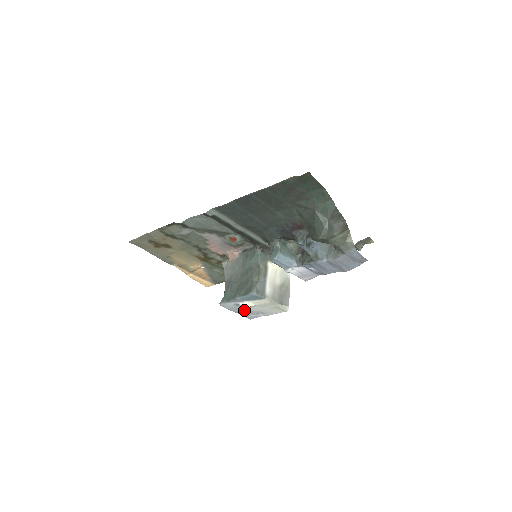
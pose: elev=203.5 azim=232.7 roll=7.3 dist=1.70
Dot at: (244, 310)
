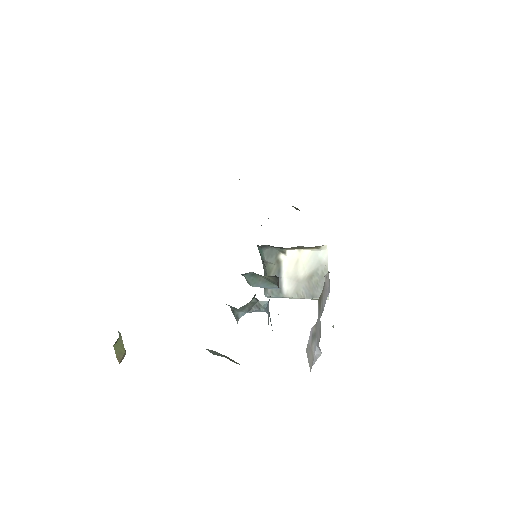
Dot at: occluded
